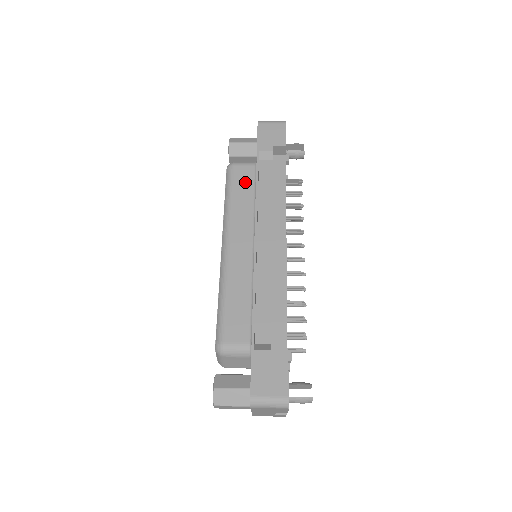
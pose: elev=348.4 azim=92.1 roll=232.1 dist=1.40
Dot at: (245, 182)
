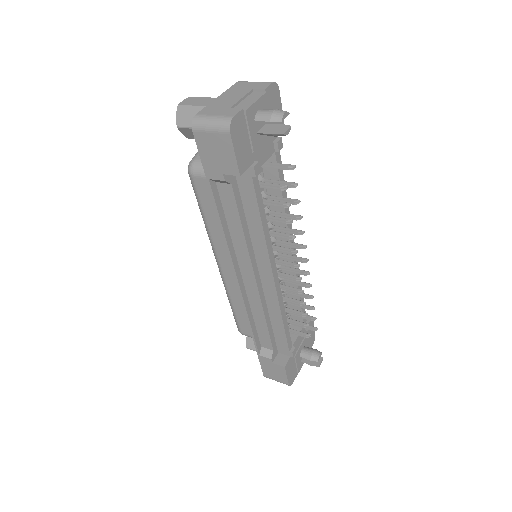
Dot at: (212, 201)
